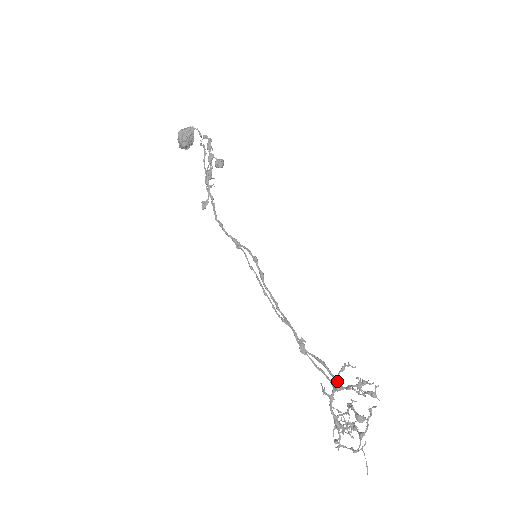
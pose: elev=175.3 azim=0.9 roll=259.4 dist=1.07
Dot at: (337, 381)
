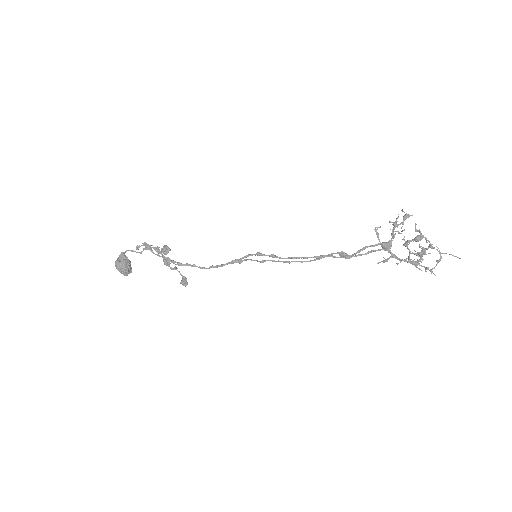
Dot at: (384, 242)
